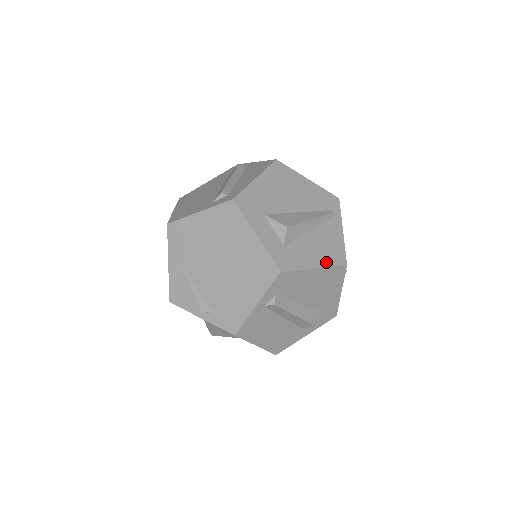
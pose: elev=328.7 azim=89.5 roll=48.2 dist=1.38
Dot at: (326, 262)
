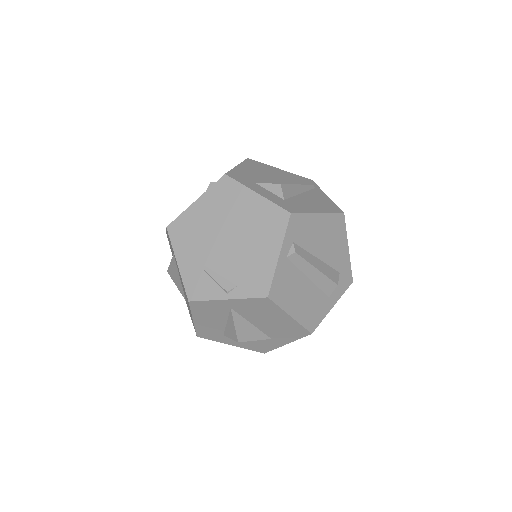
Dot at: (326, 210)
